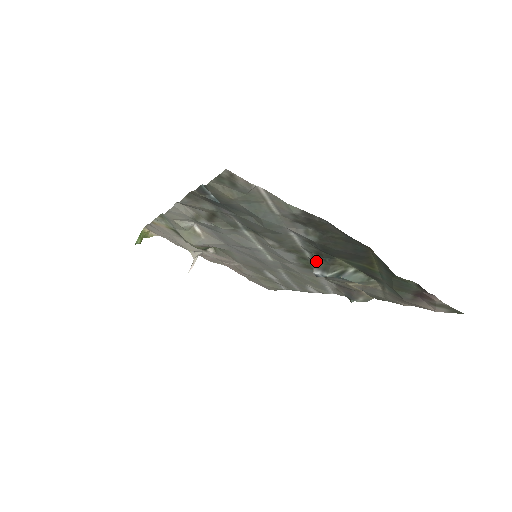
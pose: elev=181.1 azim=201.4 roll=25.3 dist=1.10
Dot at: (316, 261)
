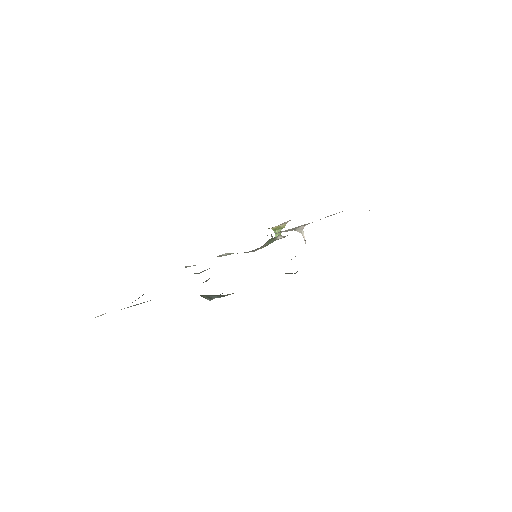
Dot at: occluded
